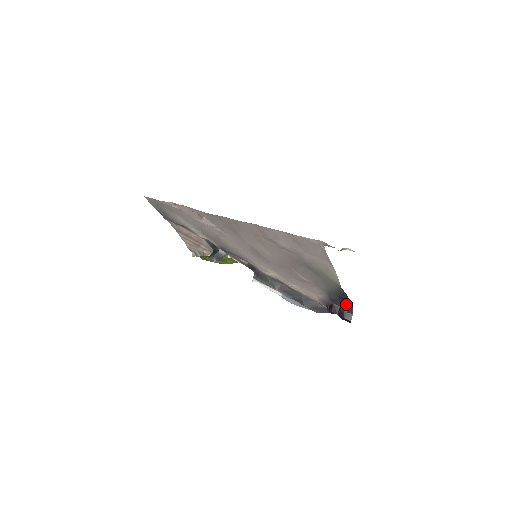
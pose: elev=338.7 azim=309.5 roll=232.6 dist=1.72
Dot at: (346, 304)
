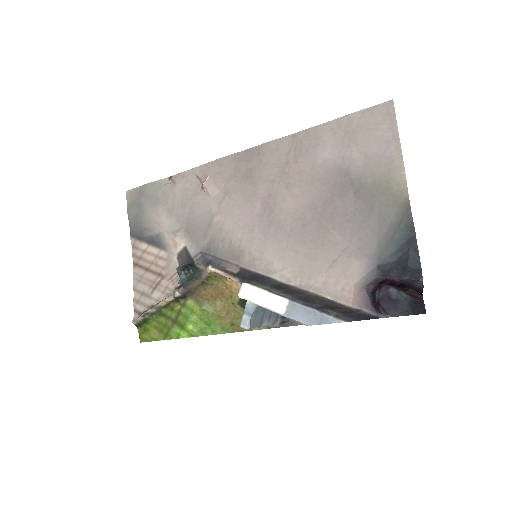
Dot at: (410, 270)
